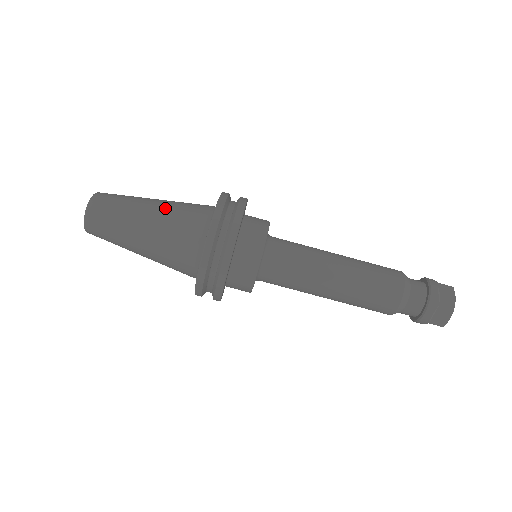
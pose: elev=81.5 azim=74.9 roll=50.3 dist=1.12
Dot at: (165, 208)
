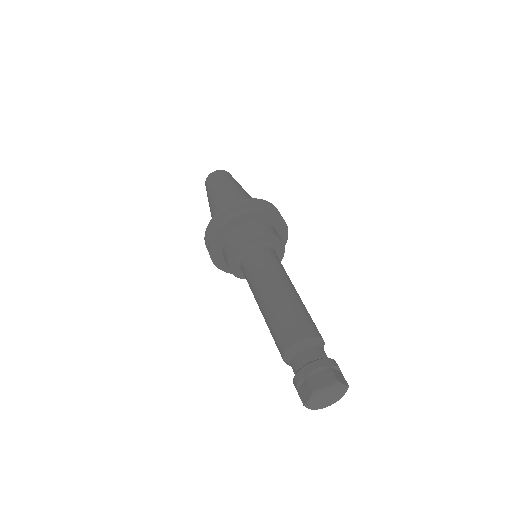
Dot at: occluded
